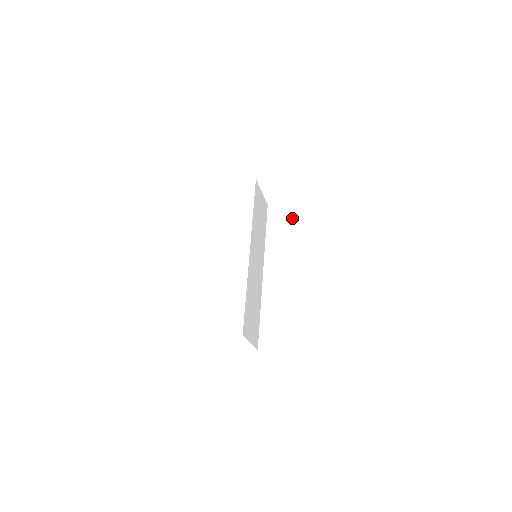
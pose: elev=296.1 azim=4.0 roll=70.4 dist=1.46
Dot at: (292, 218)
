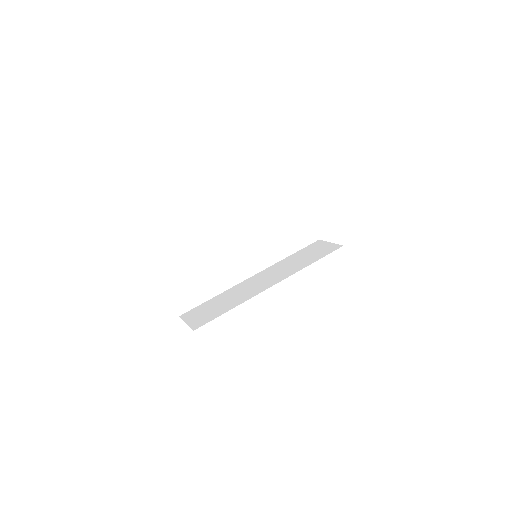
Dot at: (320, 252)
